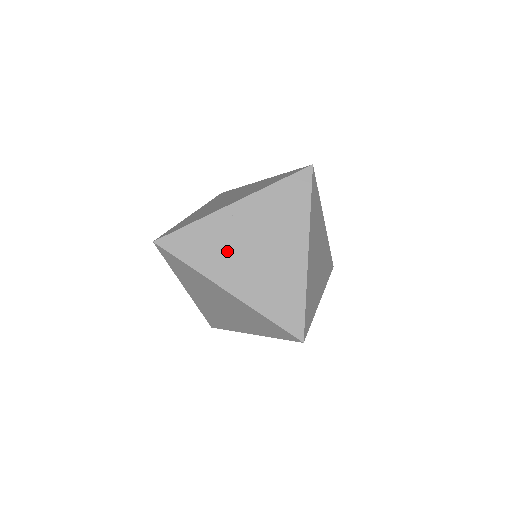
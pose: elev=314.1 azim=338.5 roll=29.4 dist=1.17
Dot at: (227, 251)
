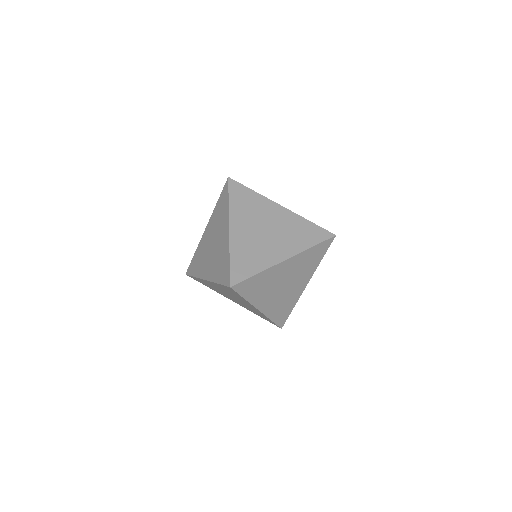
Dot at: (252, 216)
